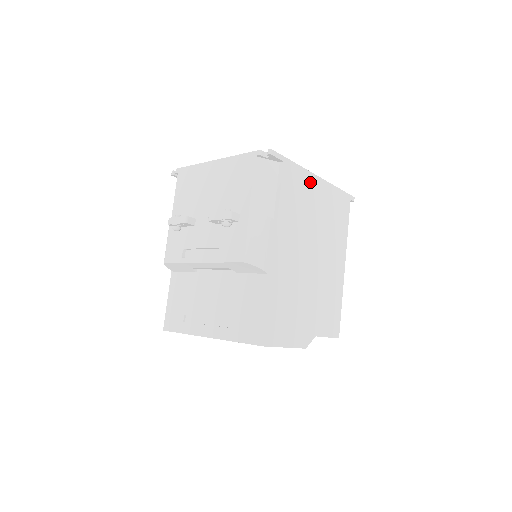
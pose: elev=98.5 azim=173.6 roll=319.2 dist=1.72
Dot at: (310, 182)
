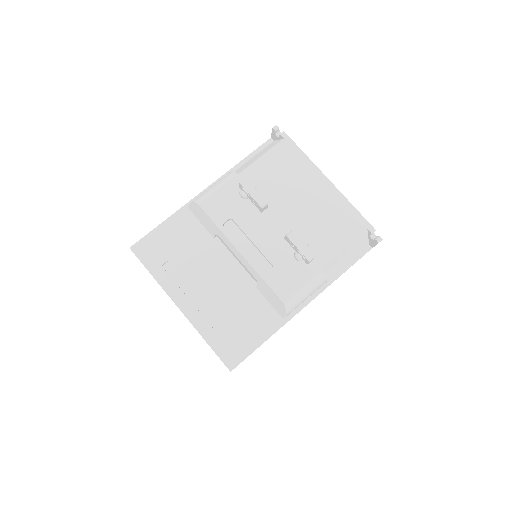
Dot at: occluded
